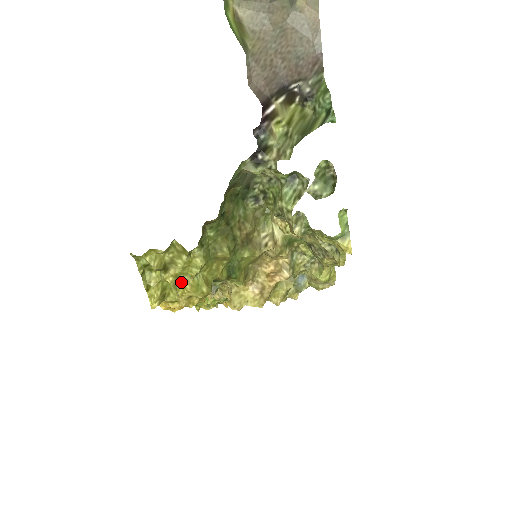
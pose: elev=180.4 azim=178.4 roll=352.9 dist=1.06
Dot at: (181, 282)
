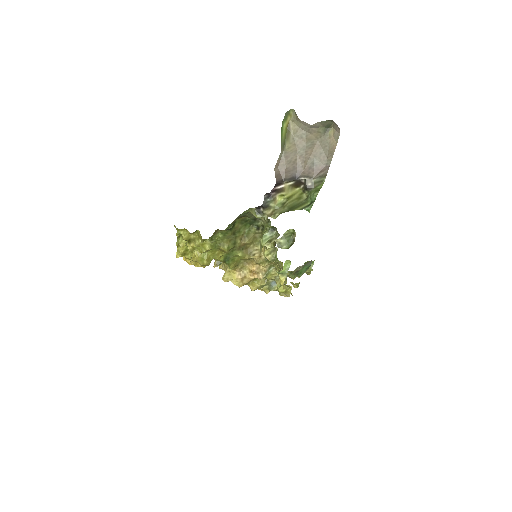
Dot at: (195, 252)
